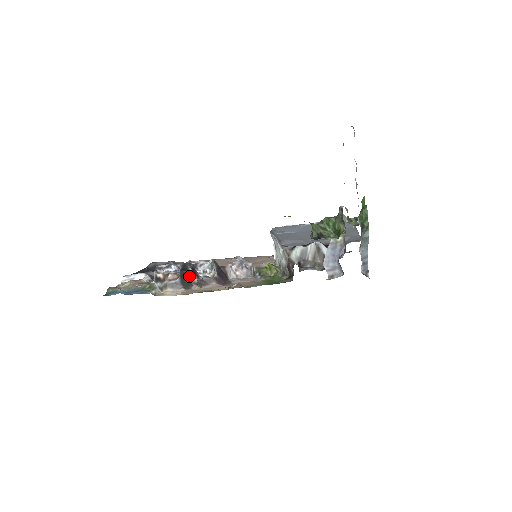
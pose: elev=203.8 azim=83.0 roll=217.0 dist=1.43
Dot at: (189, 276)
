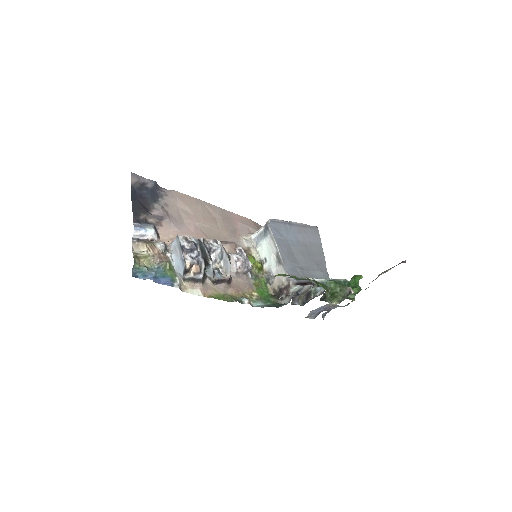
Dot at: (207, 268)
